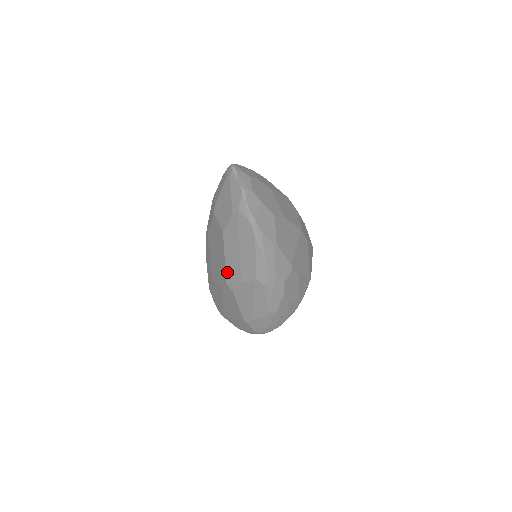
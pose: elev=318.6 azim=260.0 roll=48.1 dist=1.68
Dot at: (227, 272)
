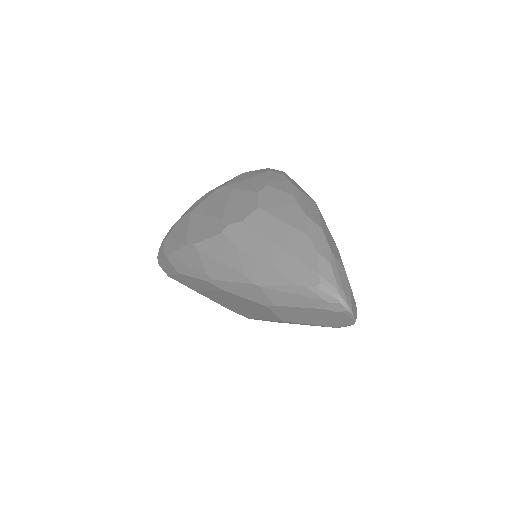
Dot at: occluded
